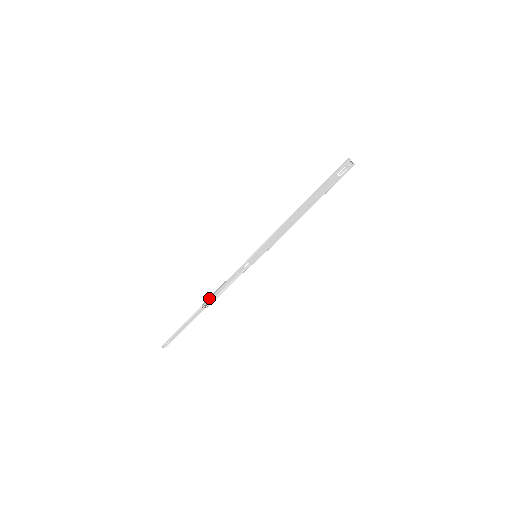
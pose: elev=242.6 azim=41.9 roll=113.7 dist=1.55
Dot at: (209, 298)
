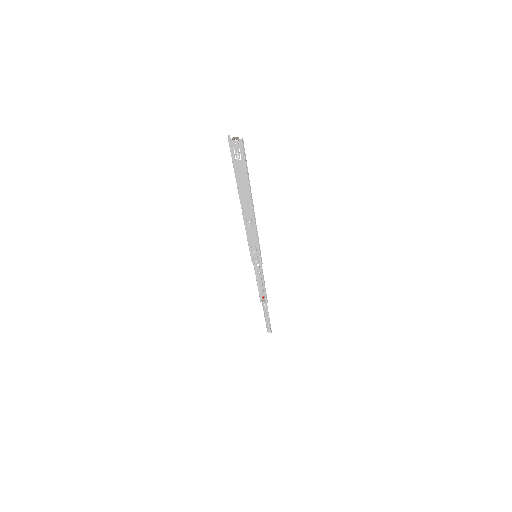
Dot at: (259, 294)
